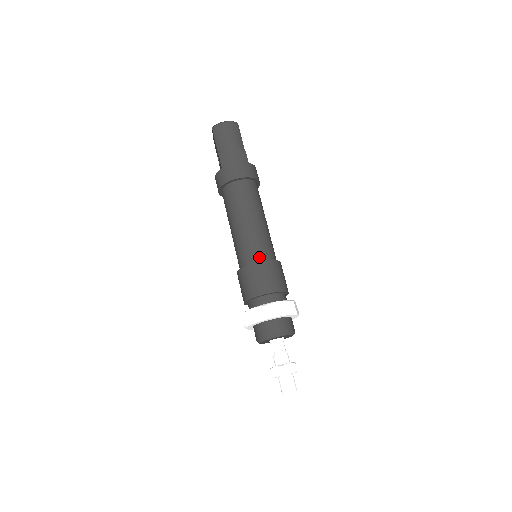
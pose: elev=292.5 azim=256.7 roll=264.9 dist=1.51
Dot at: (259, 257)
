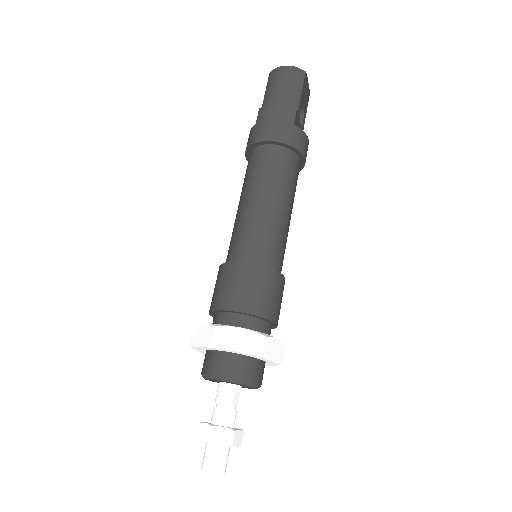
Dot at: (248, 256)
